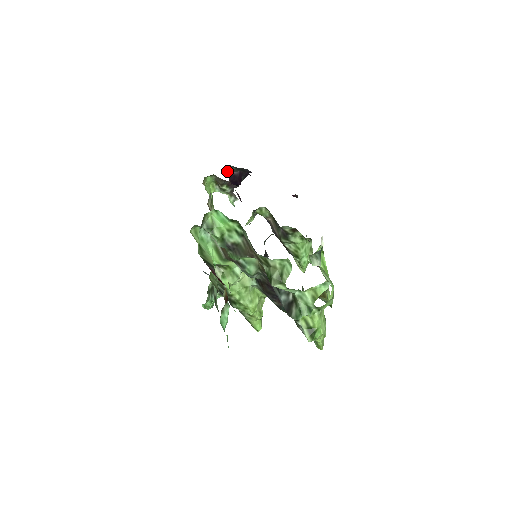
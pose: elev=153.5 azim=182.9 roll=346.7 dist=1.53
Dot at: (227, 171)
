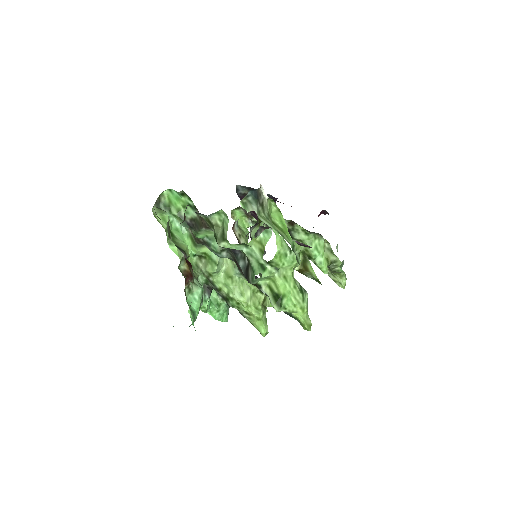
Dot at: (236, 191)
